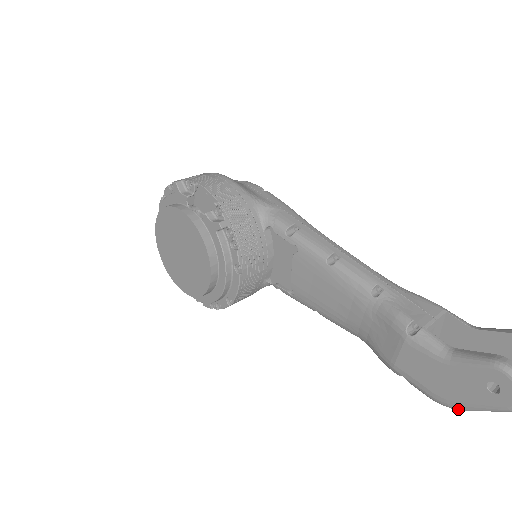
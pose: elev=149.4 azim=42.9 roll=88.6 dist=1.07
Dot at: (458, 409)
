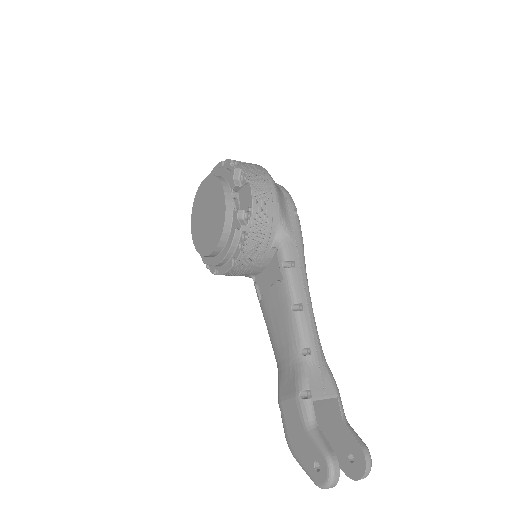
Dot at: (294, 457)
